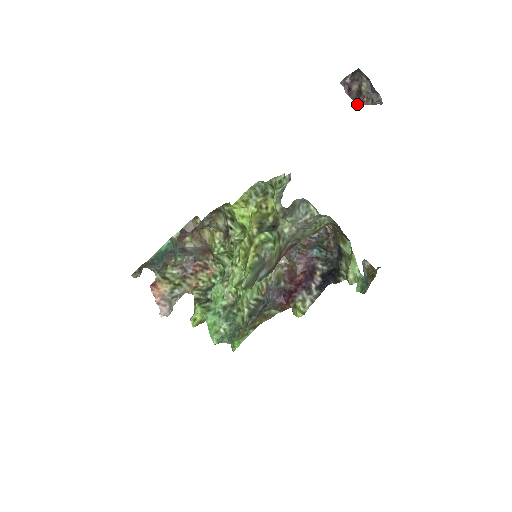
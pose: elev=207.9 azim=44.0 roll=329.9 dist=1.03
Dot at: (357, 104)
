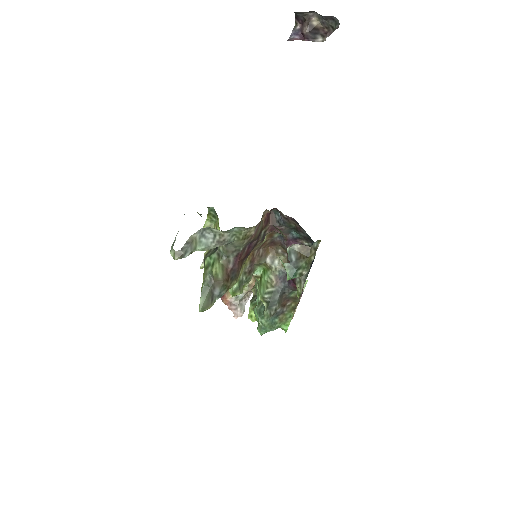
Dot at: (323, 39)
